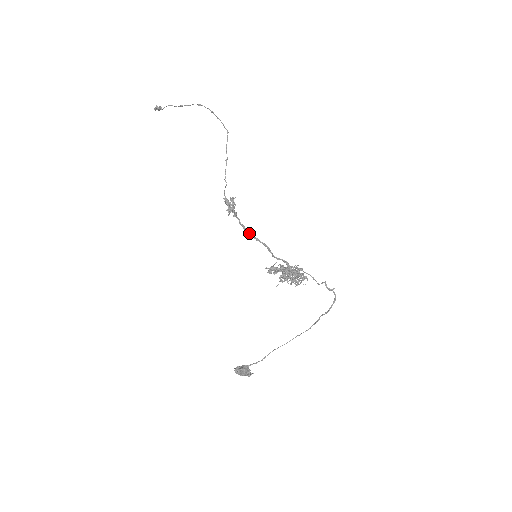
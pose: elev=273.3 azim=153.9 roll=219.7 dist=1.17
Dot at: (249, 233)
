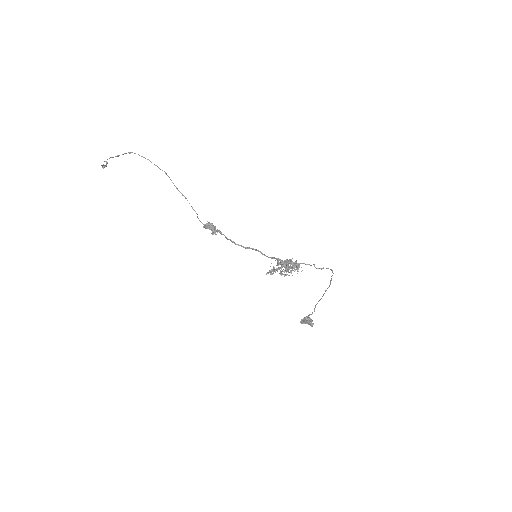
Dot at: (238, 245)
